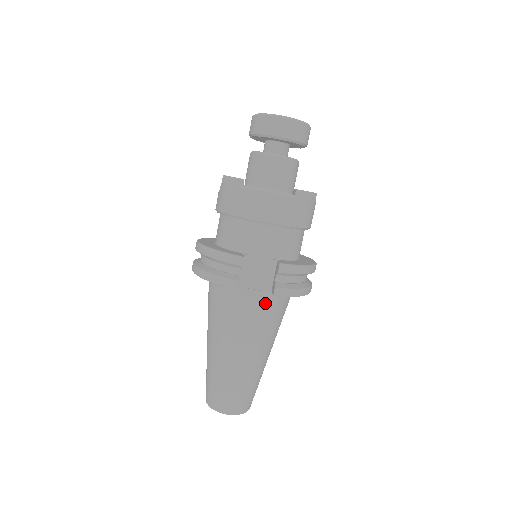
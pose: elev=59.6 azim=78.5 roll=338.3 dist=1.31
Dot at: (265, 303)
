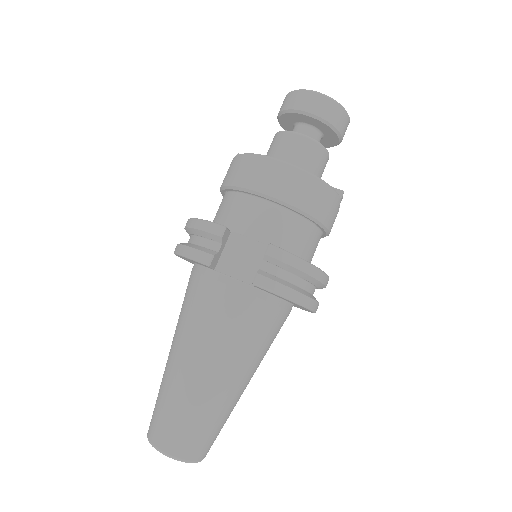
Dot at: (245, 301)
